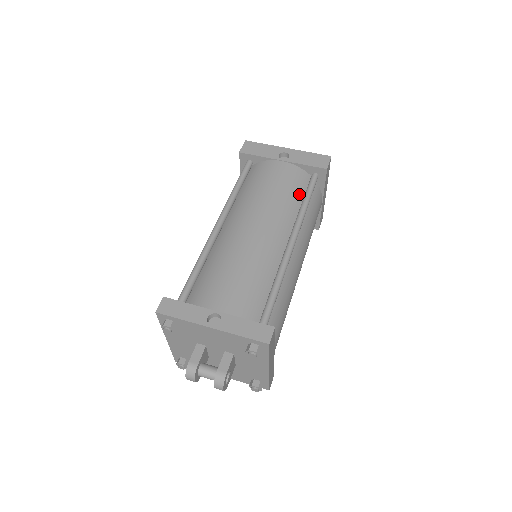
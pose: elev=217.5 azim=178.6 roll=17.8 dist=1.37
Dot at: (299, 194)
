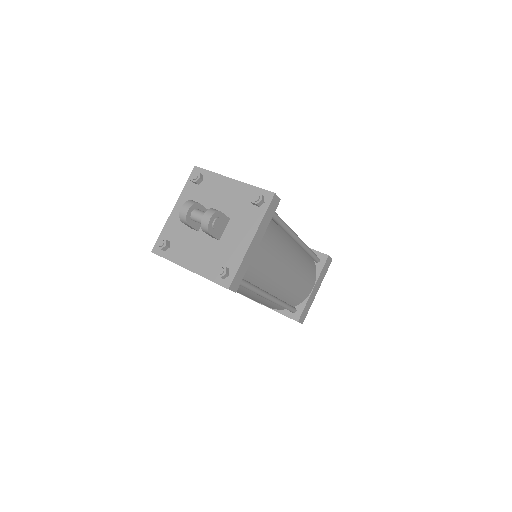
Dot at: occluded
